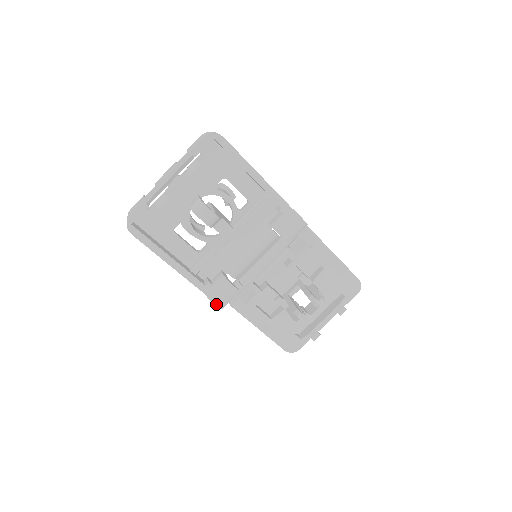
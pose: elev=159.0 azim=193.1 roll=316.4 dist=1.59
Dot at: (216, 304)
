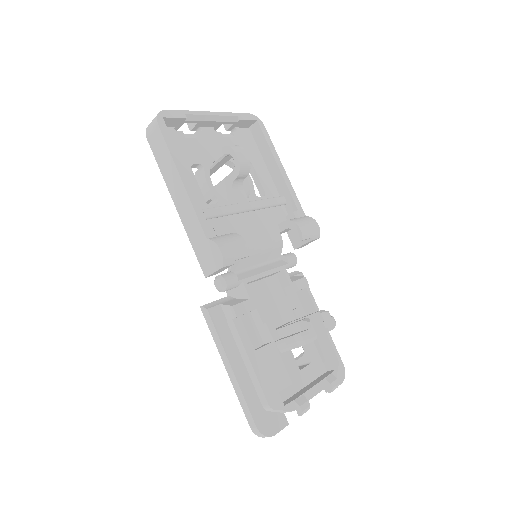
Dot at: (222, 250)
